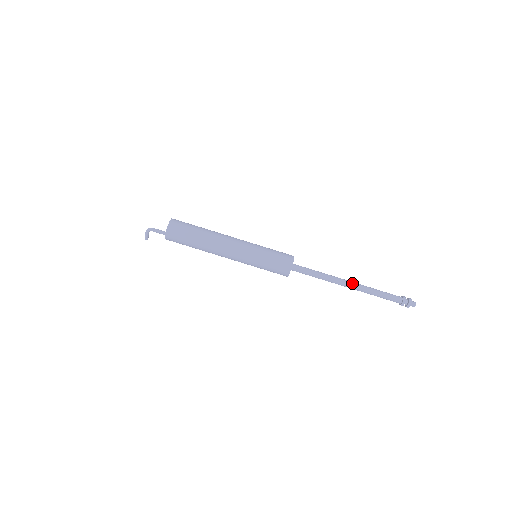
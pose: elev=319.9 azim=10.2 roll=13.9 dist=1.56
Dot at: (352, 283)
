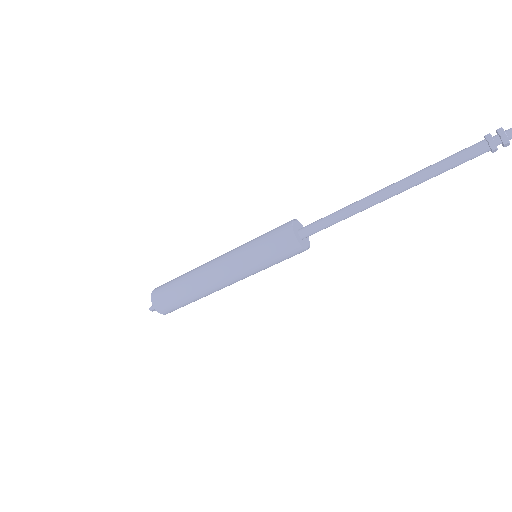
Dot at: (392, 190)
